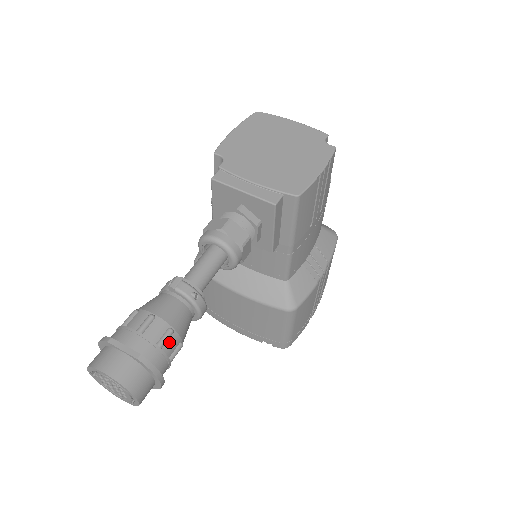
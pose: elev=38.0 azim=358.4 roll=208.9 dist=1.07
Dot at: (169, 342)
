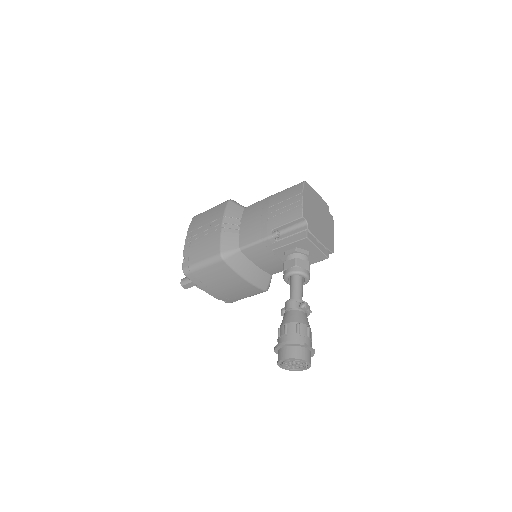
Dot at: occluded
